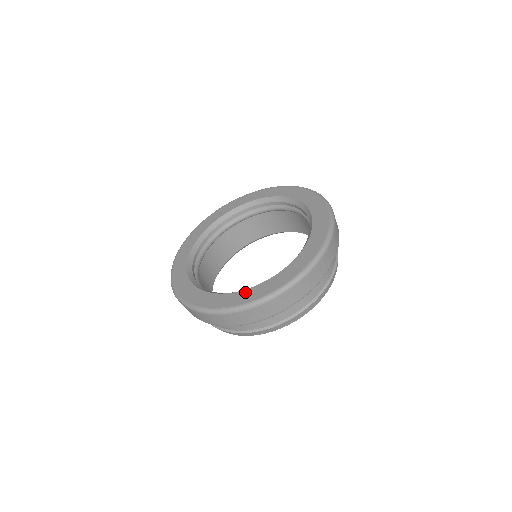
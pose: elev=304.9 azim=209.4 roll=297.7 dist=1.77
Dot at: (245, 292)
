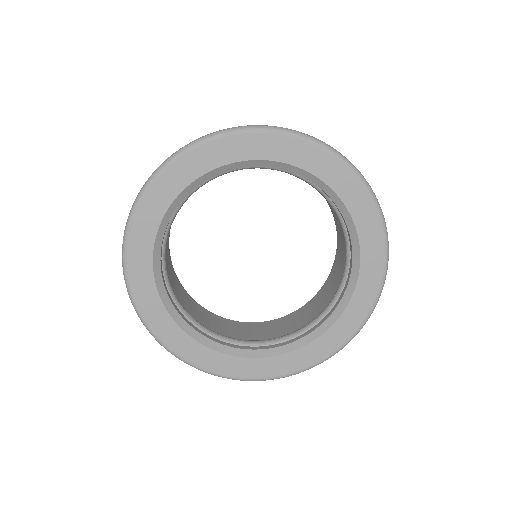
Dot at: (184, 338)
